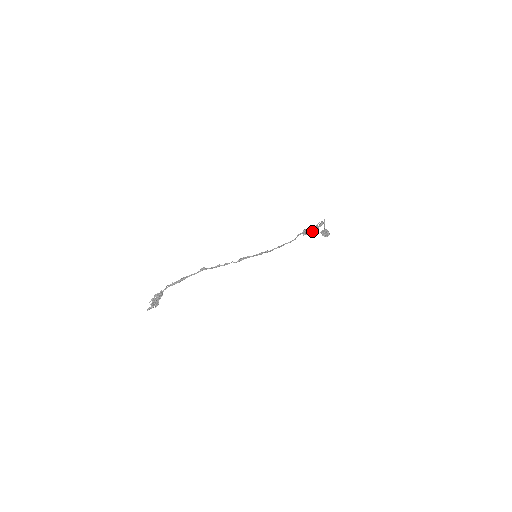
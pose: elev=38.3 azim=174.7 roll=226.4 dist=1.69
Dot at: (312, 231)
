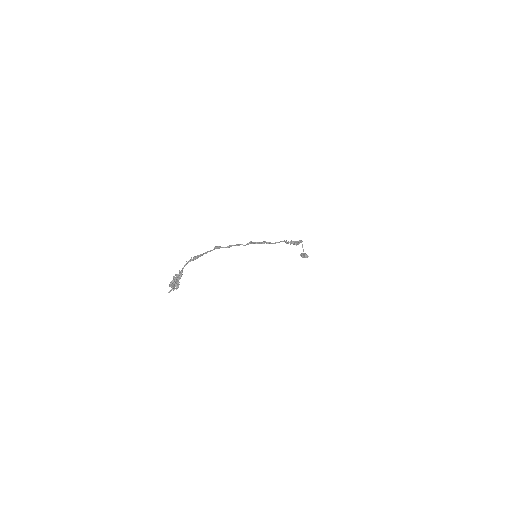
Dot at: (296, 243)
